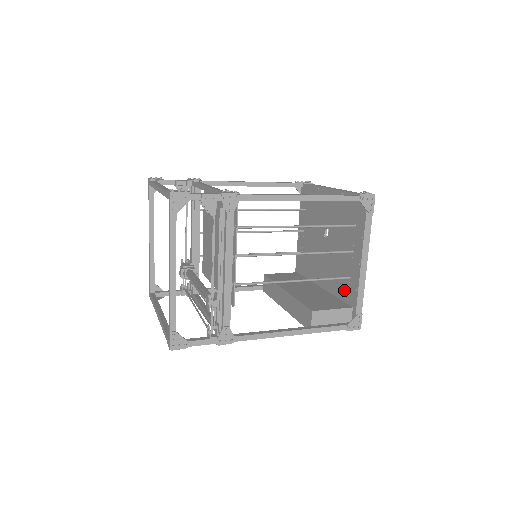
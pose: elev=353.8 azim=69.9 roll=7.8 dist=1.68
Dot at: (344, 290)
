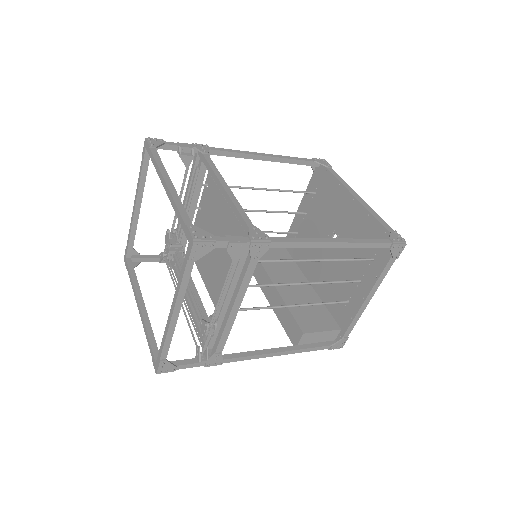
Dot at: (337, 307)
